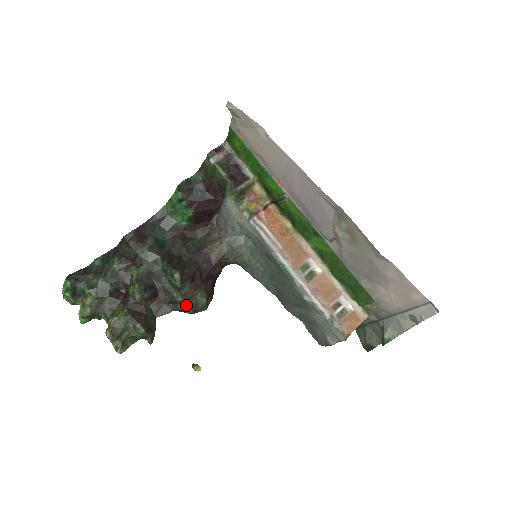
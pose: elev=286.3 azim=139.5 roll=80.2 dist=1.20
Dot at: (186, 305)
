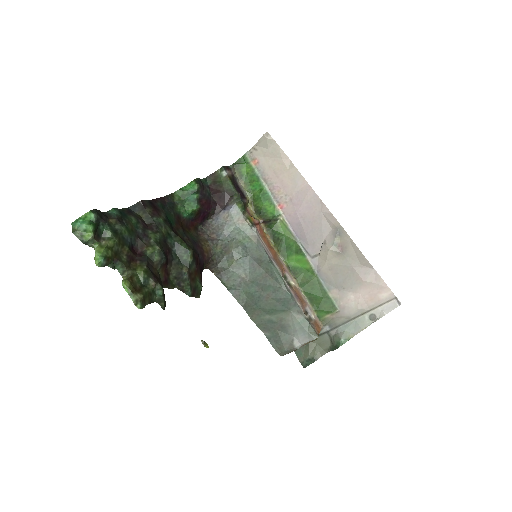
Dot at: (189, 285)
